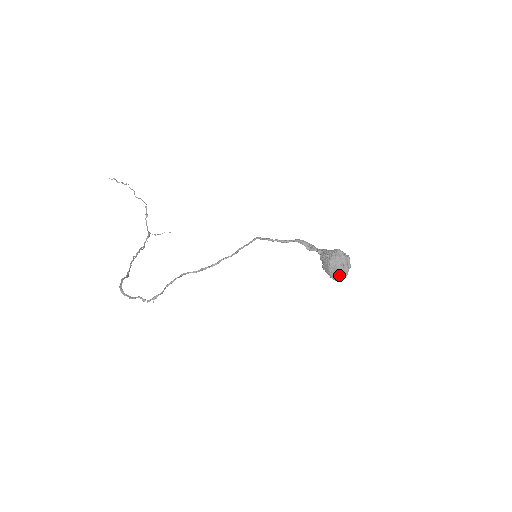
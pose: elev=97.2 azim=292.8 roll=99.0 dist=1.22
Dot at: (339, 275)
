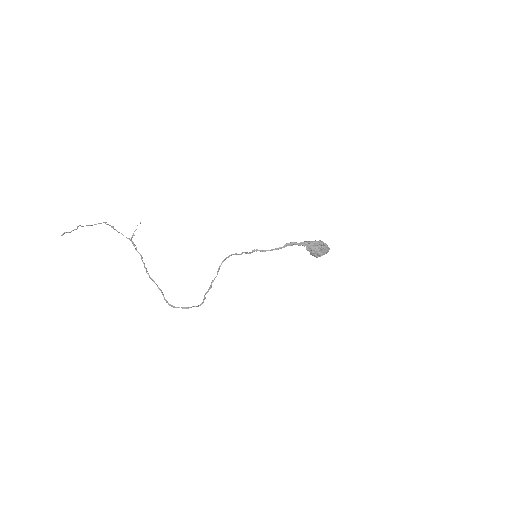
Dot at: occluded
